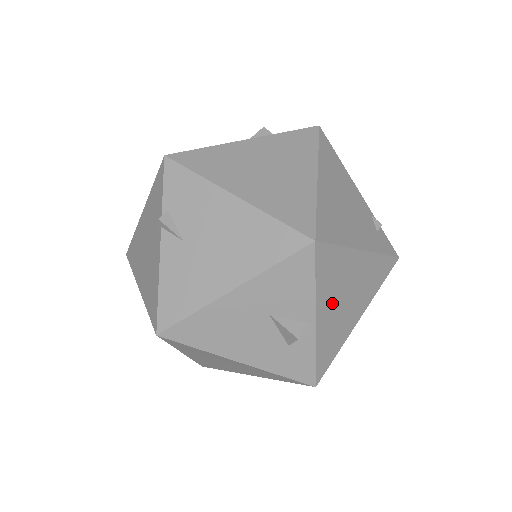
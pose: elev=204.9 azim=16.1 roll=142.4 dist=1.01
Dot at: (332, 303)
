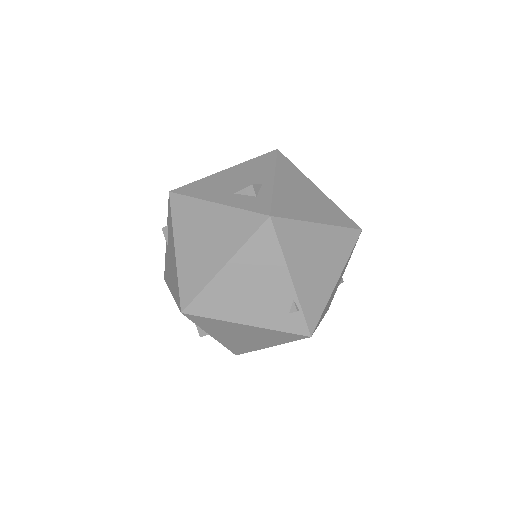
Dot at: (225, 335)
